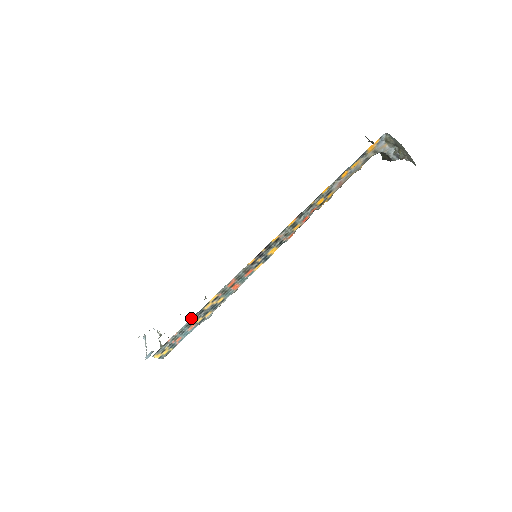
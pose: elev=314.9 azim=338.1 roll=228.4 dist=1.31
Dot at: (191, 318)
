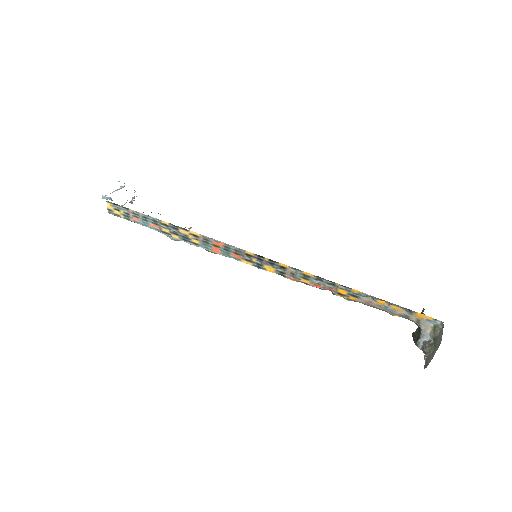
Dot at: (164, 221)
